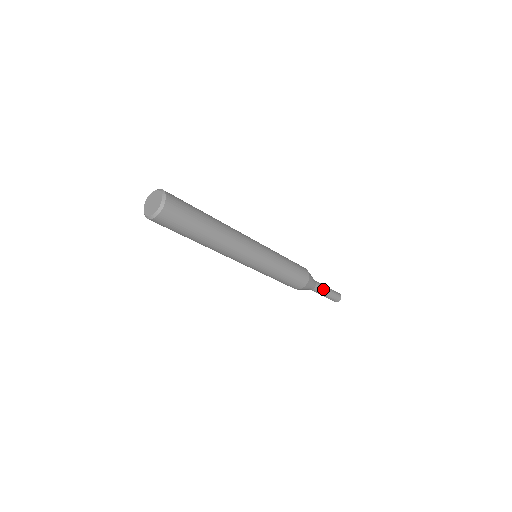
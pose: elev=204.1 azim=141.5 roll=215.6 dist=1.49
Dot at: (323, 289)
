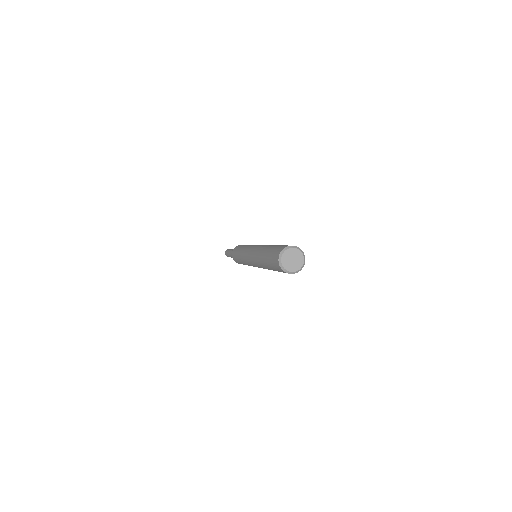
Dot at: occluded
